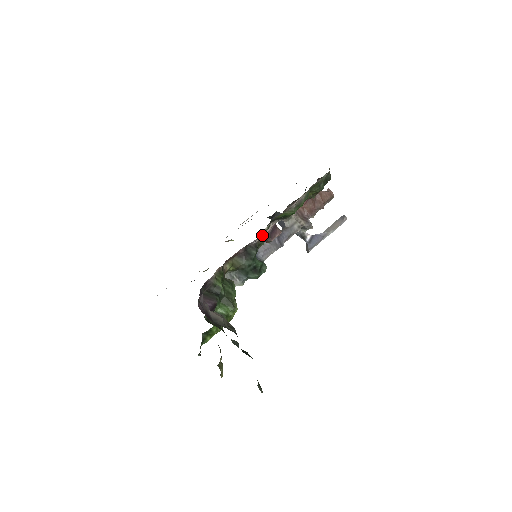
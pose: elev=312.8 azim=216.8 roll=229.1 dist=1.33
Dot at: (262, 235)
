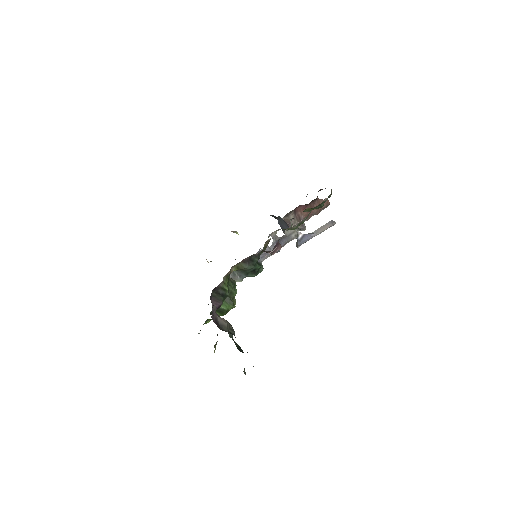
Dot at: occluded
